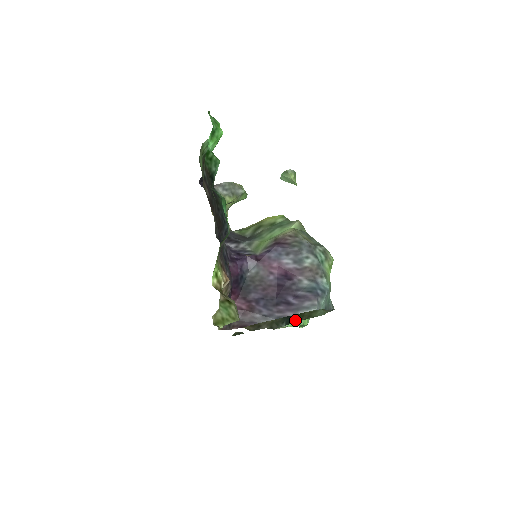
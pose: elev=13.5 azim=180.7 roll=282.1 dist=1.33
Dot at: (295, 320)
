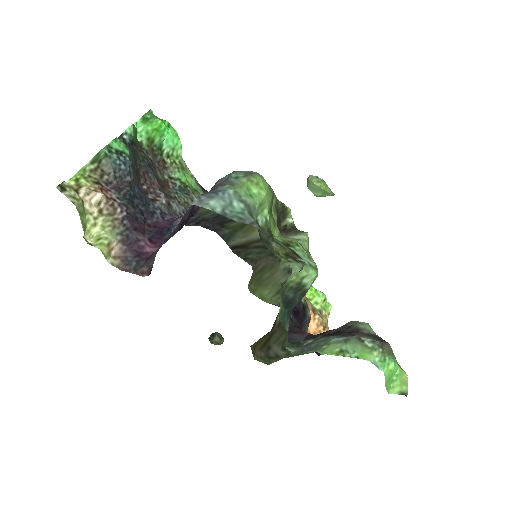
Dot at: occluded
